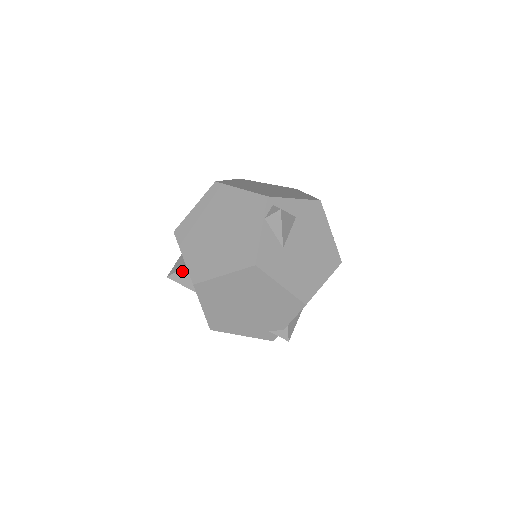
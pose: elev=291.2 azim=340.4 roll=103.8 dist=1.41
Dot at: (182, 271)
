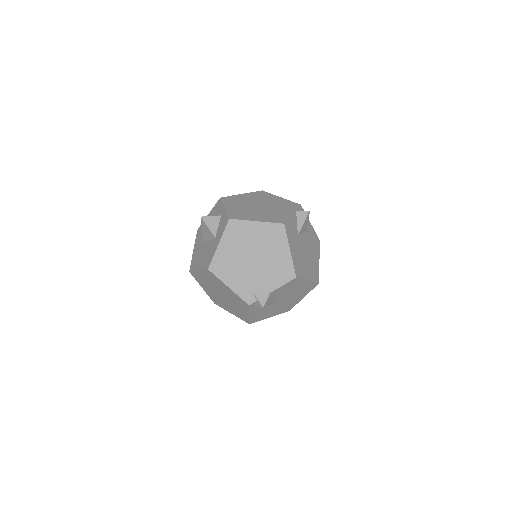
Dot at: (216, 218)
